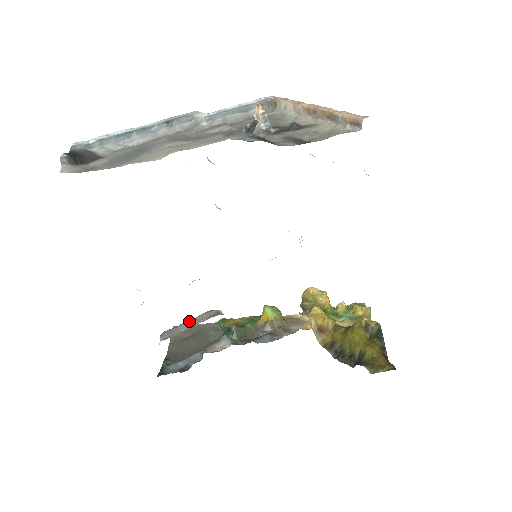
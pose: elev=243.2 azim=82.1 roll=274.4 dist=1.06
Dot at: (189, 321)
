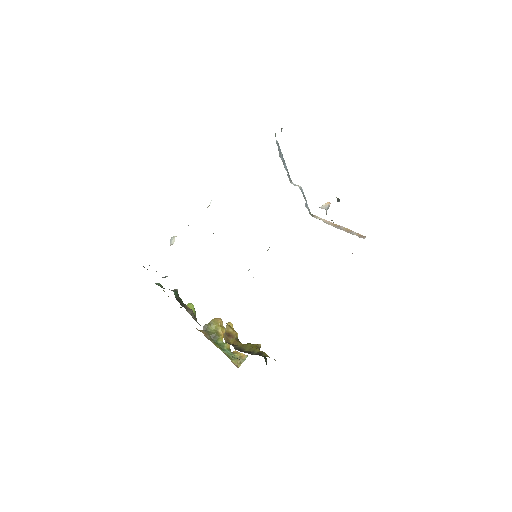
Dot at: occluded
